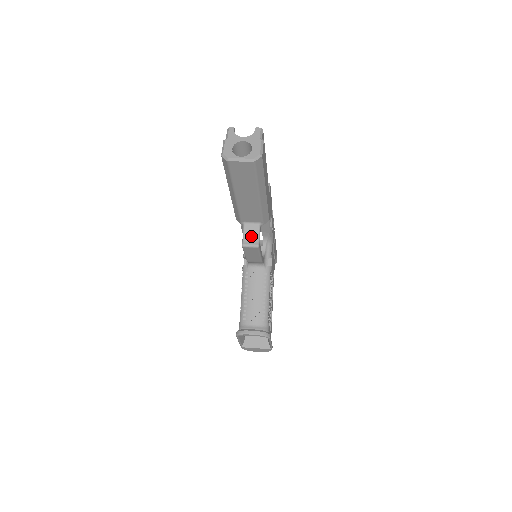
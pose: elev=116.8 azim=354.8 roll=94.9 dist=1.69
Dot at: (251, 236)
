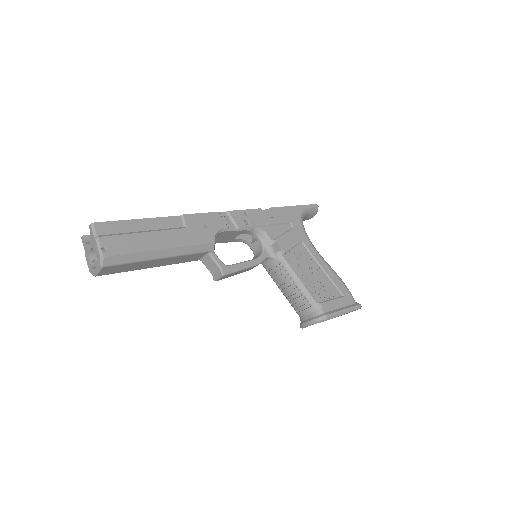
Dot at: (213, 268)
